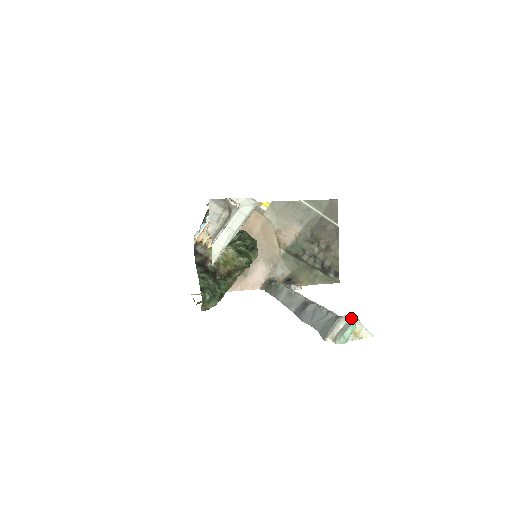
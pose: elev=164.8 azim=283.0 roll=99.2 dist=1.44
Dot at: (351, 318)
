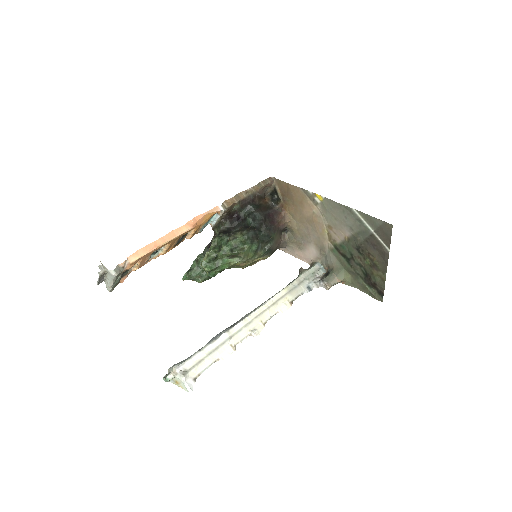
Dot at: (176, 372)
